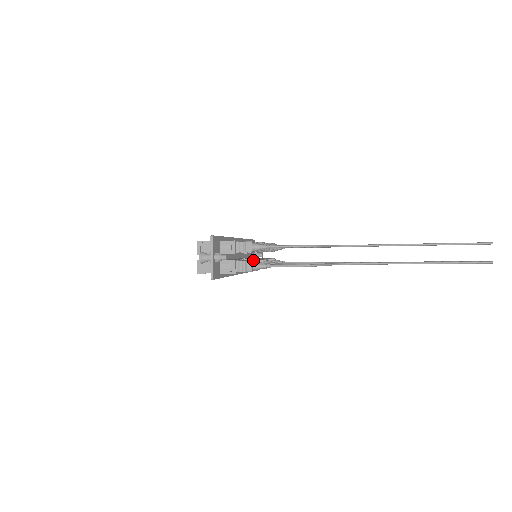
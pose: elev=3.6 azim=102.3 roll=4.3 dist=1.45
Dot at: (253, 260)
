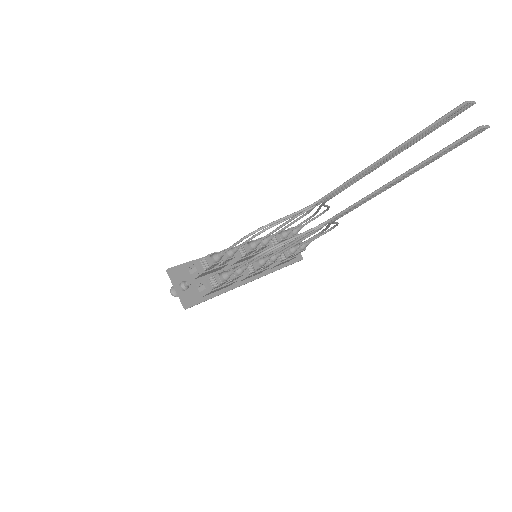
Dot at: (224, 270)
